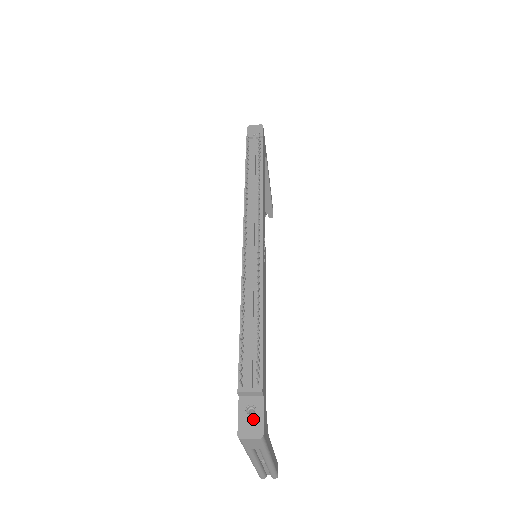
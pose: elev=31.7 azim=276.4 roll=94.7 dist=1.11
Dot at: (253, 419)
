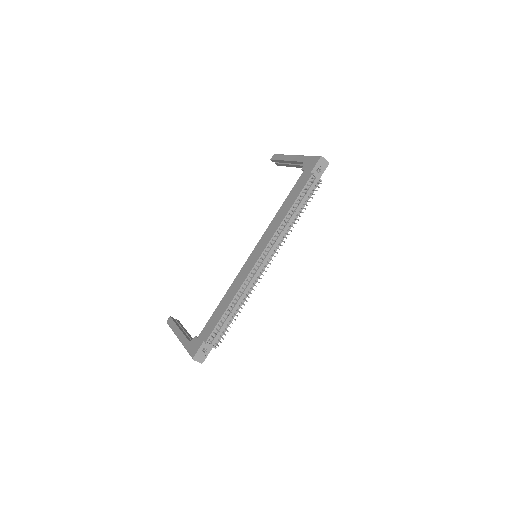
Dot at: (203, 354)
